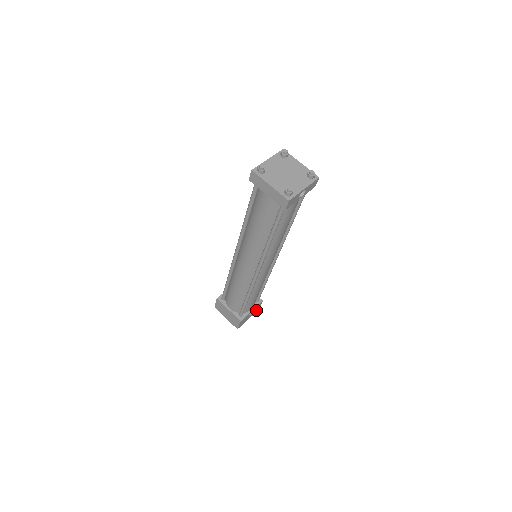
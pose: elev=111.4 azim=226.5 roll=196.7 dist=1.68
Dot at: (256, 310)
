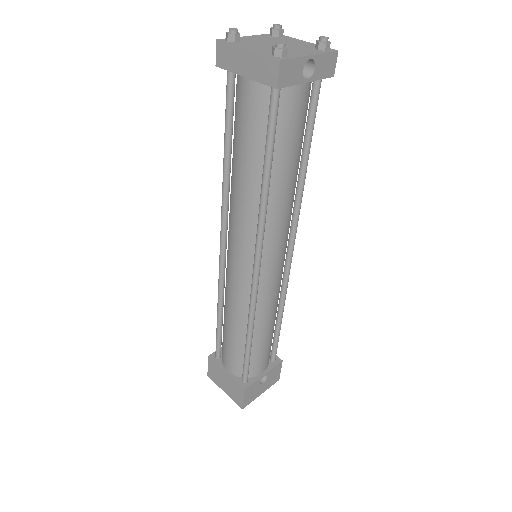
Dot at: (273, 379)
